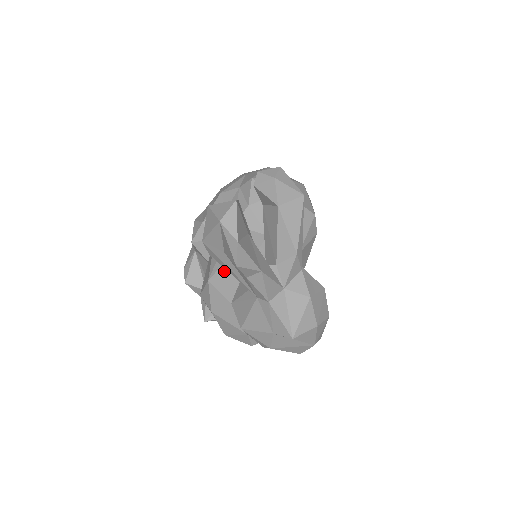
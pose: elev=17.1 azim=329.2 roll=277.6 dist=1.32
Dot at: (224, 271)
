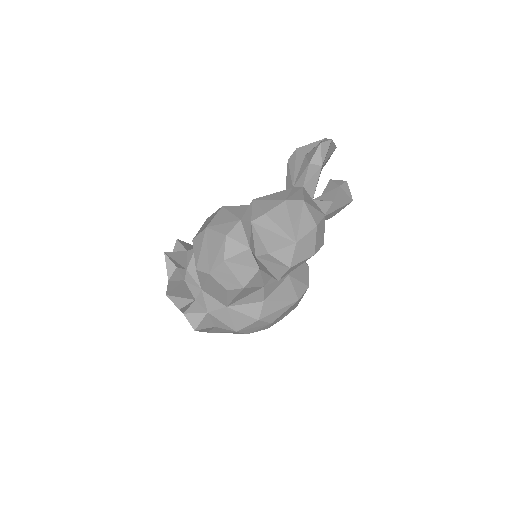
Dot at: occluded
